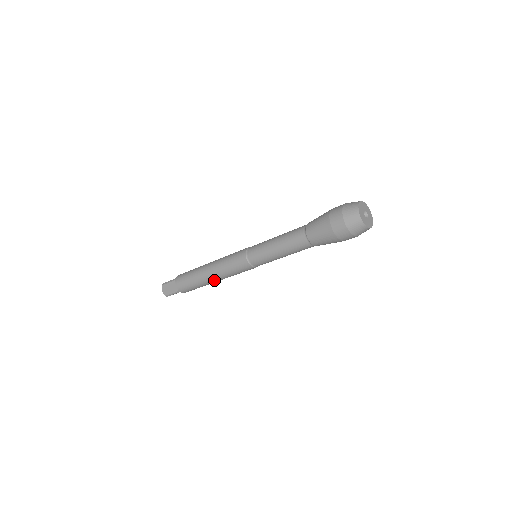
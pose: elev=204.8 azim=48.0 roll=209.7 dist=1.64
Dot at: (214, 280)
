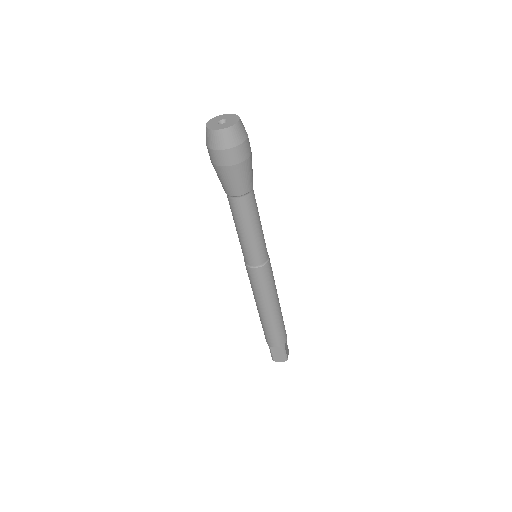
Dot at: (276, 307)
